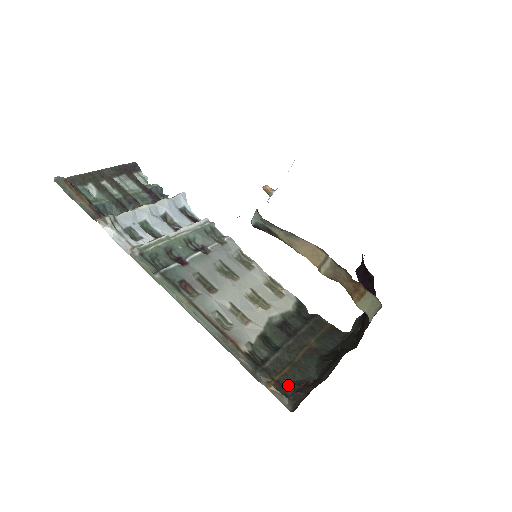
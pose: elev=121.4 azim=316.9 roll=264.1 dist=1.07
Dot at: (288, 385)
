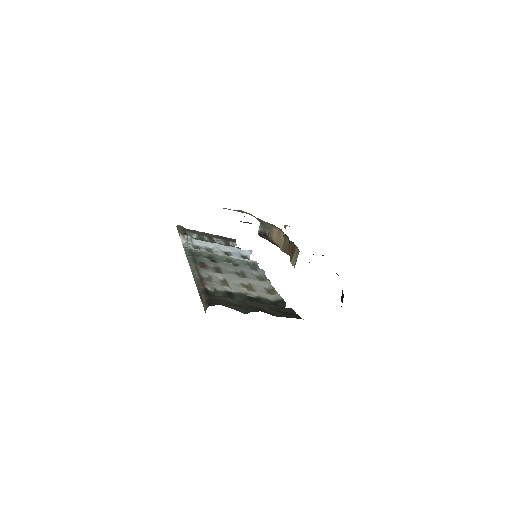
Dot at: (217, 303)
